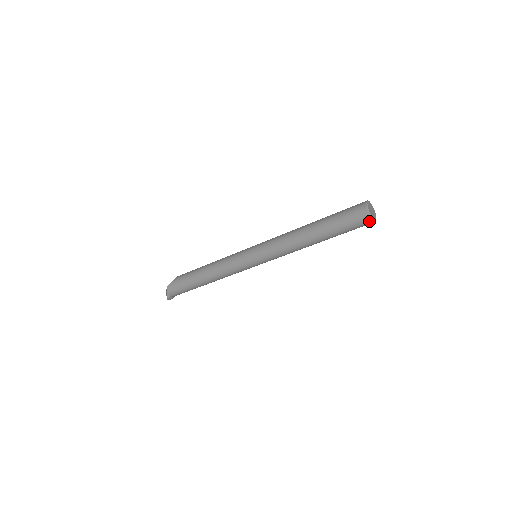
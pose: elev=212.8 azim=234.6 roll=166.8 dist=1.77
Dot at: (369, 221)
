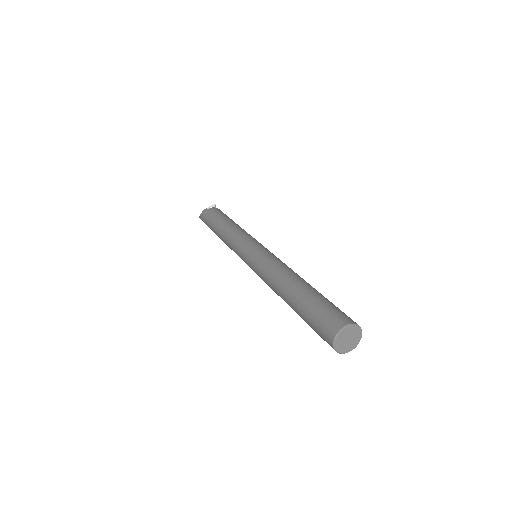
Dot at: occluded
